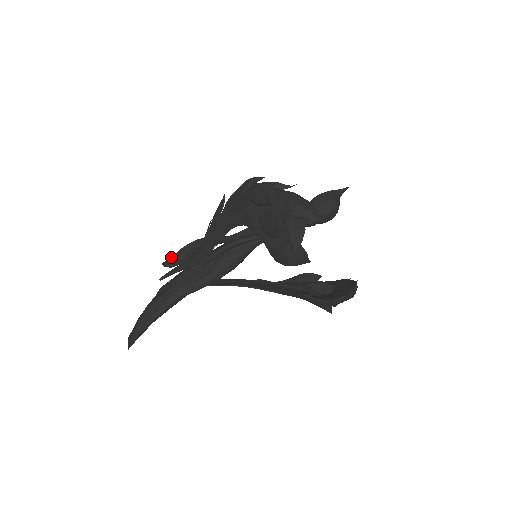
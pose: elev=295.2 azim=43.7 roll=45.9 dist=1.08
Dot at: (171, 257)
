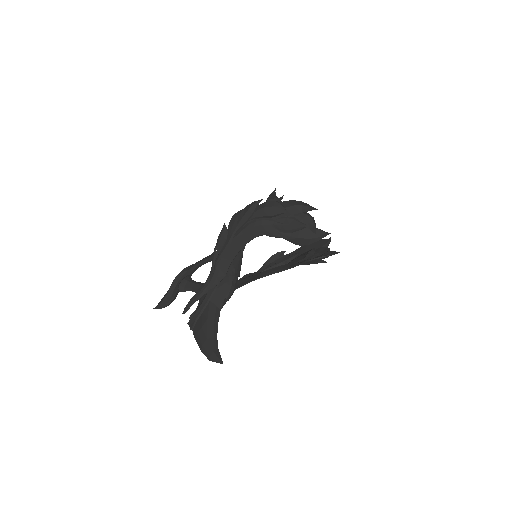
Dot at: (165, 298)
